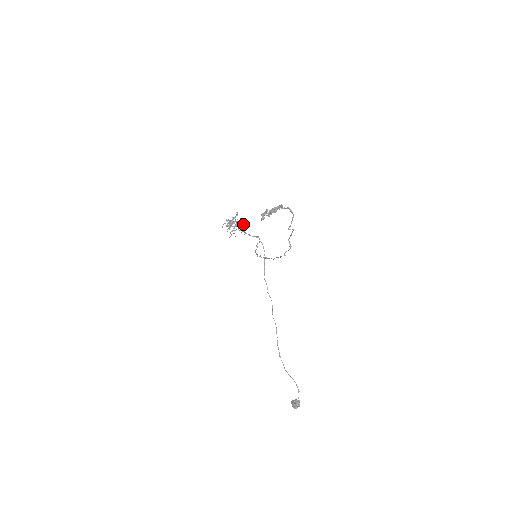
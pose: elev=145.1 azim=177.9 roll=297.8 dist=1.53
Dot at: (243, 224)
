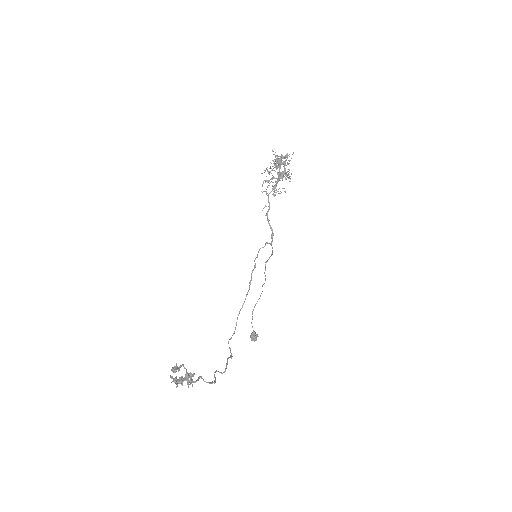
Dot at: occluded
